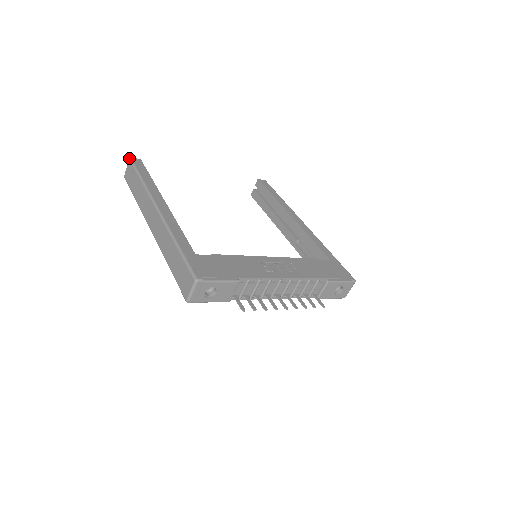
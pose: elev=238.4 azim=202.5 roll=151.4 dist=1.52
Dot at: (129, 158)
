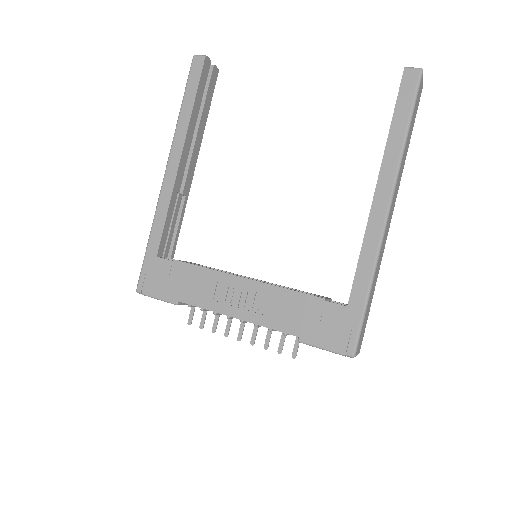
Dot at: occluded
